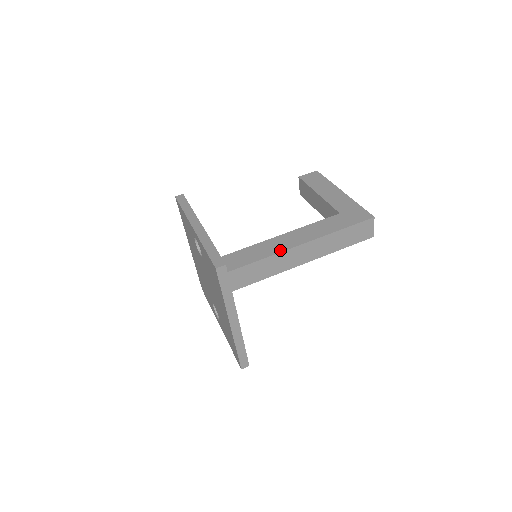
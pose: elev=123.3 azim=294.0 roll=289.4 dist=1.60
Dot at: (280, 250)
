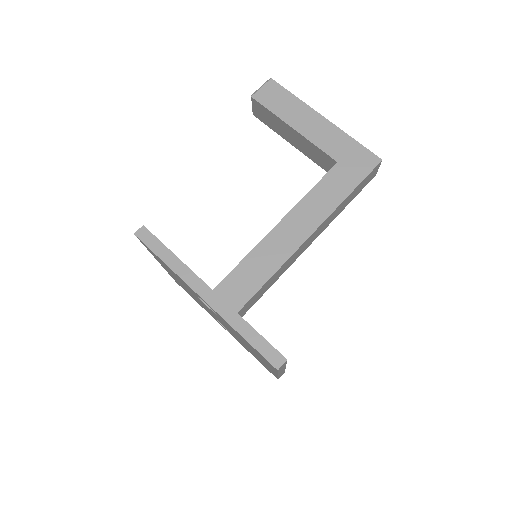
Dot at: (292, 250)
